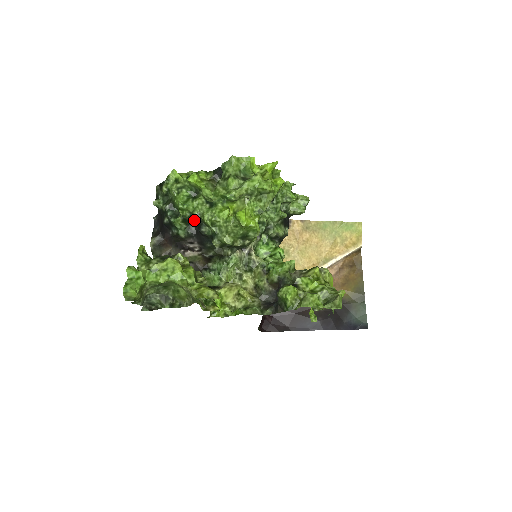
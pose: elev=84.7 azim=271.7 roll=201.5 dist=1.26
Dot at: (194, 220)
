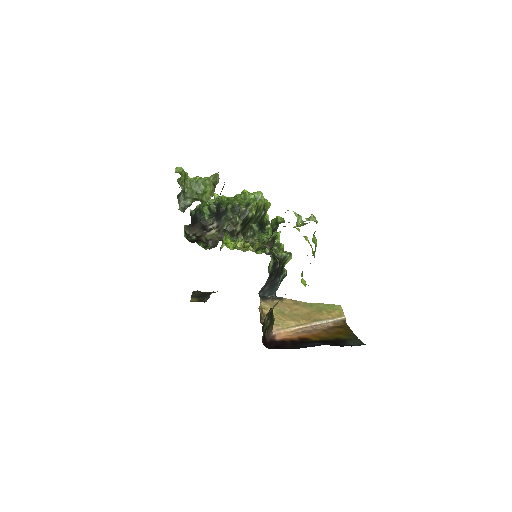
Dot at: (215, 212)
